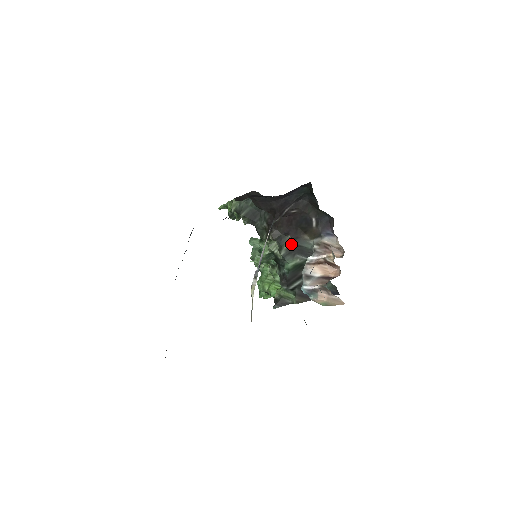
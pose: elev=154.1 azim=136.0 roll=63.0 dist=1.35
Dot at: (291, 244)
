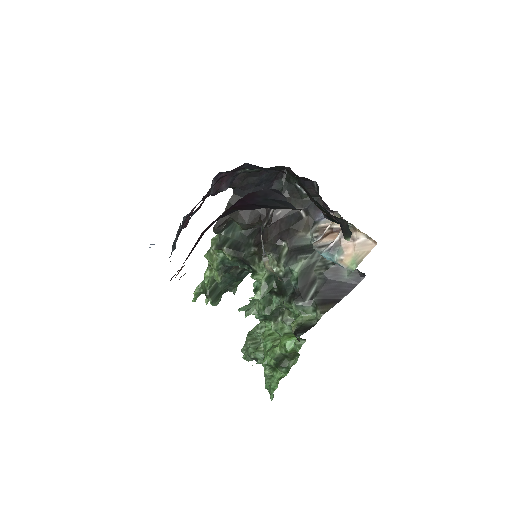
Dot at: (288, 248)
